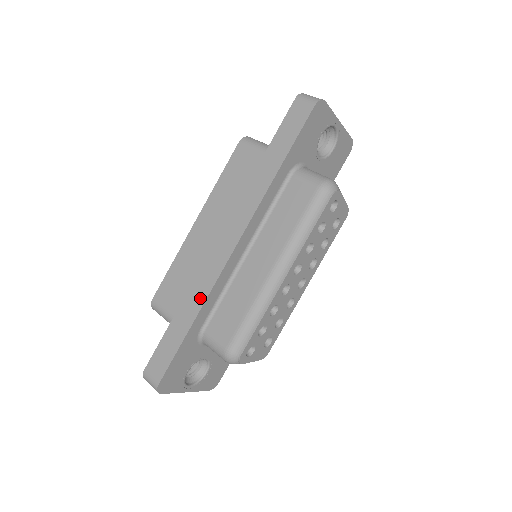
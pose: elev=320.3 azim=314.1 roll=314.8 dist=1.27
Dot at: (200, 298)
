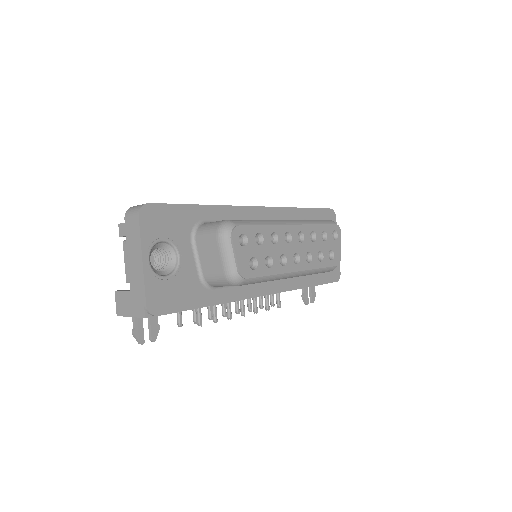
Dot at: occluded
